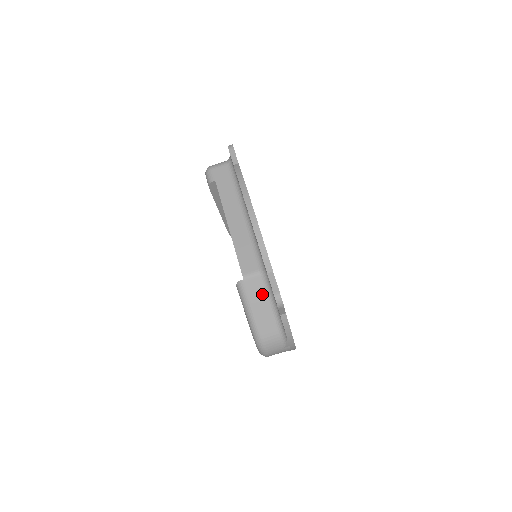
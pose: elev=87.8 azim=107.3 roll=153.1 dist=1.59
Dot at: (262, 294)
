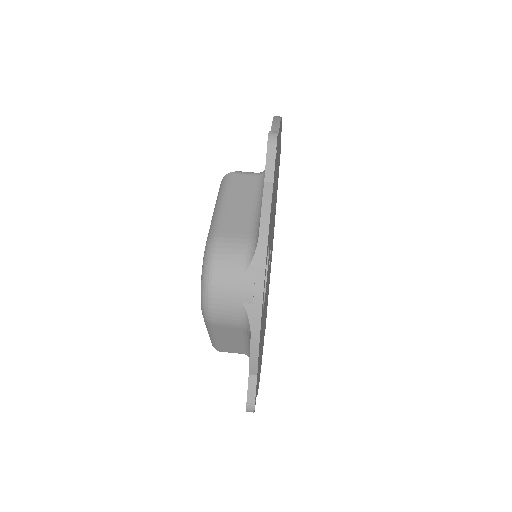
Dot at: (249, 192)
